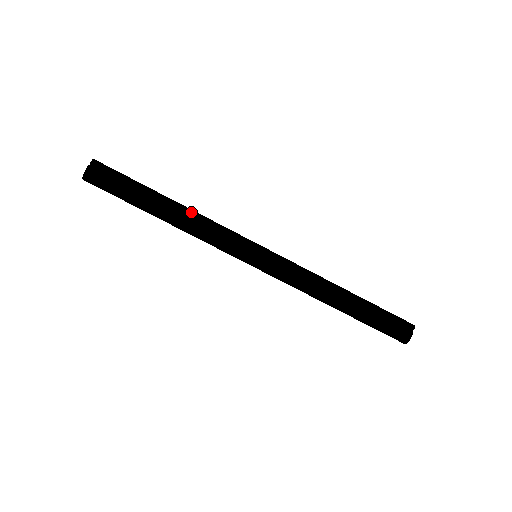
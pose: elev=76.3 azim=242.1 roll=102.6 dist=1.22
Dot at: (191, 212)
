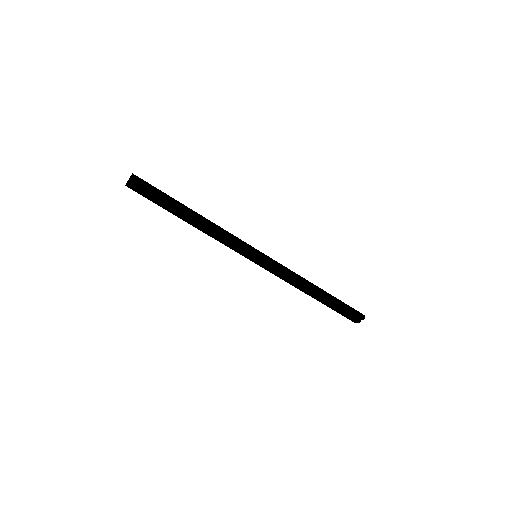
Dot at: (208, 225)
